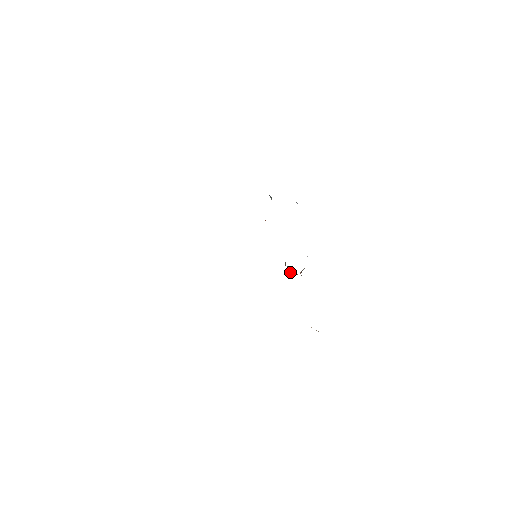
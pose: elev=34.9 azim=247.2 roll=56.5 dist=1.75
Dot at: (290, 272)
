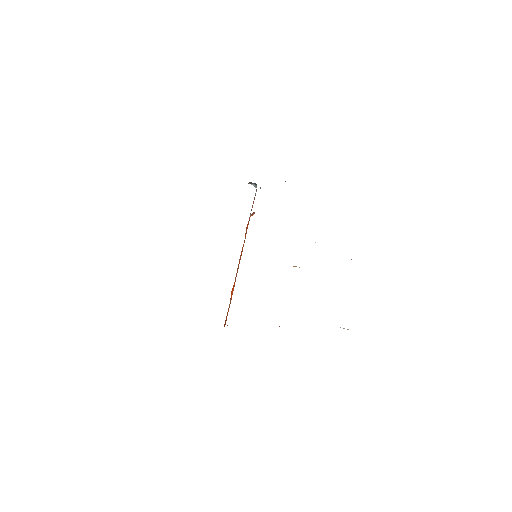
Dot at: (296, 266)
